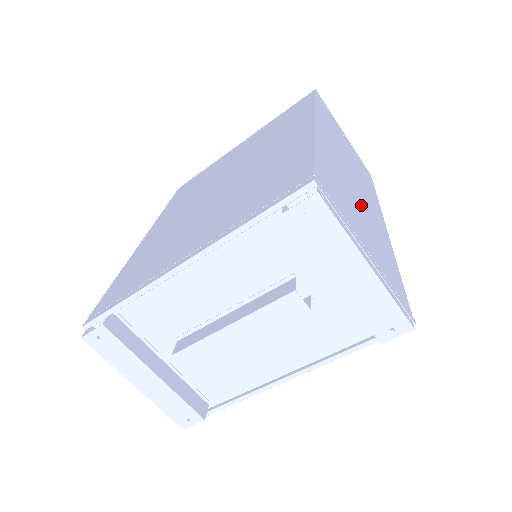
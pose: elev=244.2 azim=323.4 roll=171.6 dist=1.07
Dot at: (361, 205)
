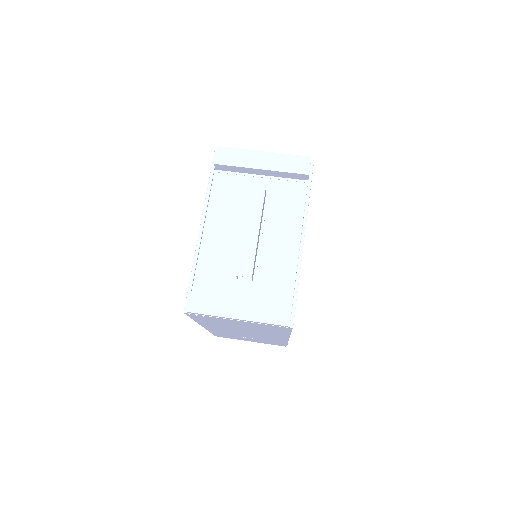
Dot at: occluded
